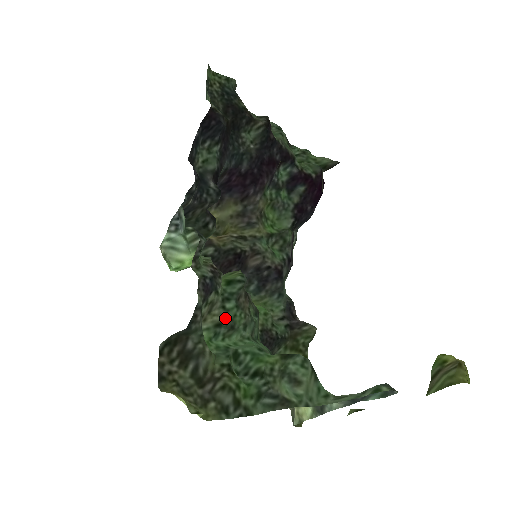
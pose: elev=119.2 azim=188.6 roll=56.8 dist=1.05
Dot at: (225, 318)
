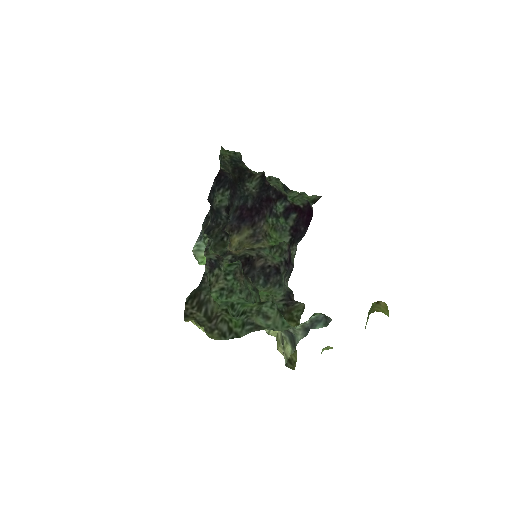
Dot at: (227, 285)
